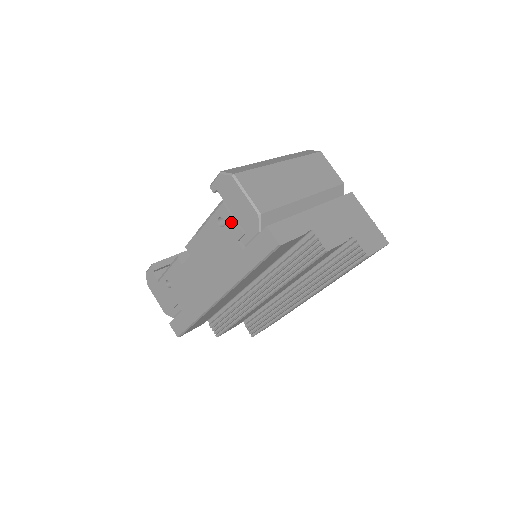
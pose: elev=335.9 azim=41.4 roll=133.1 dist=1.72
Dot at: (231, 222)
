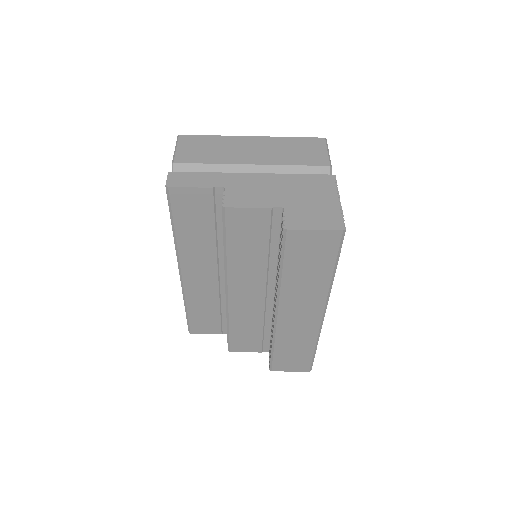
Dot at: occluded
